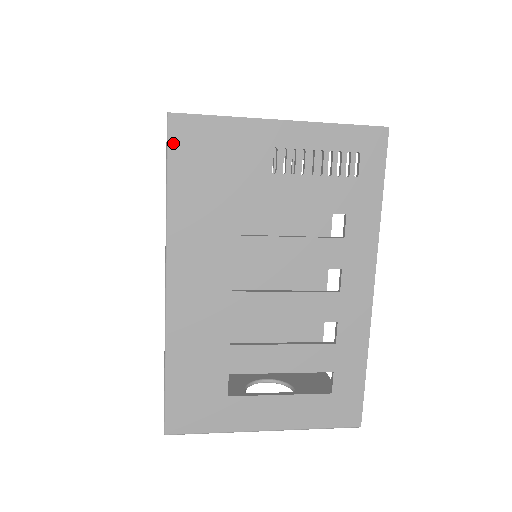
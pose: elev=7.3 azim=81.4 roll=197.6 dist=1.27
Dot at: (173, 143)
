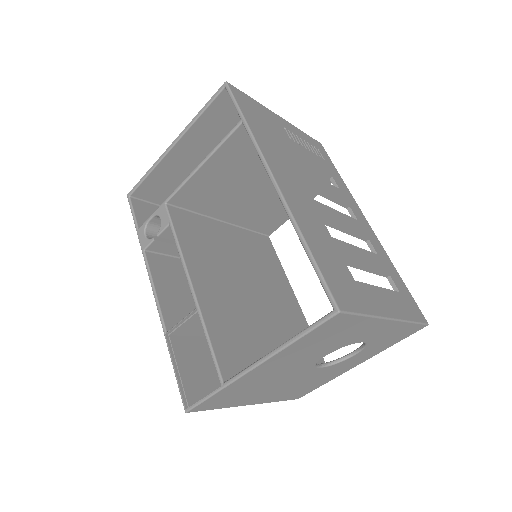
Dot at: (236, 97)
